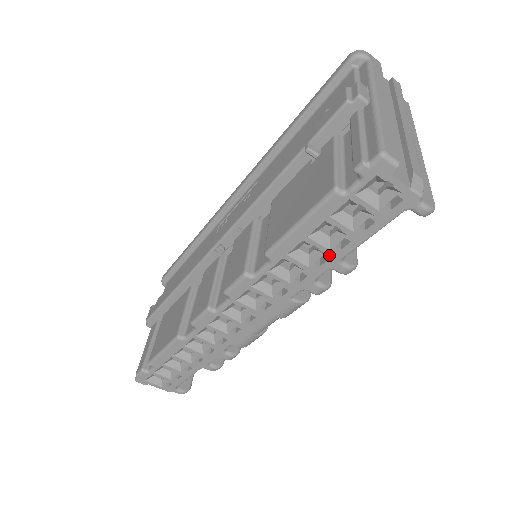
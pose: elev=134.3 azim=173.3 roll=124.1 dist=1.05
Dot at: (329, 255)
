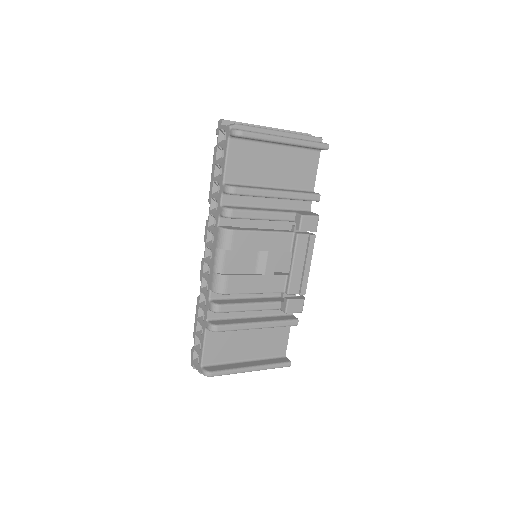
Dot at: (220, 183)
